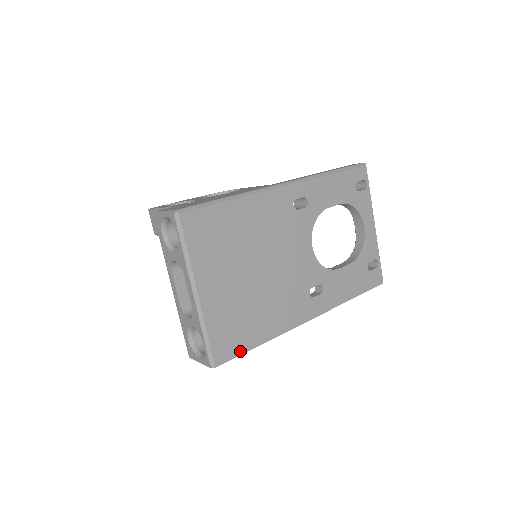
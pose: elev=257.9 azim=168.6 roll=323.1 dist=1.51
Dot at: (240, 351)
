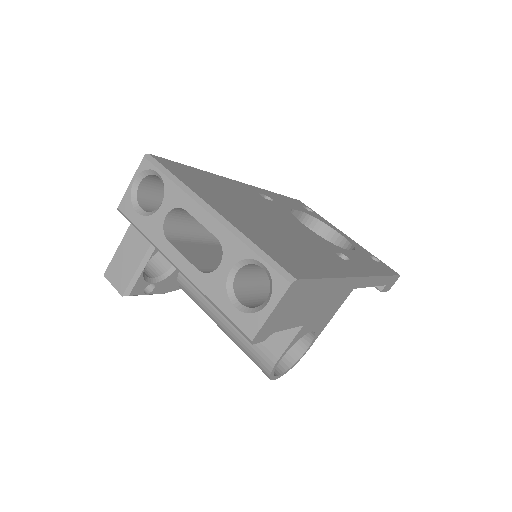
Dot at: (312, 275)
